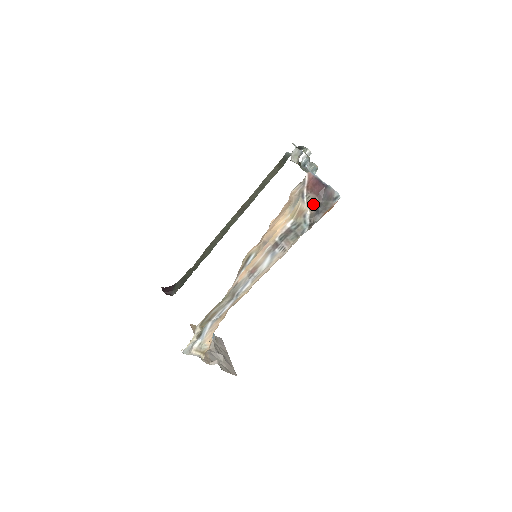
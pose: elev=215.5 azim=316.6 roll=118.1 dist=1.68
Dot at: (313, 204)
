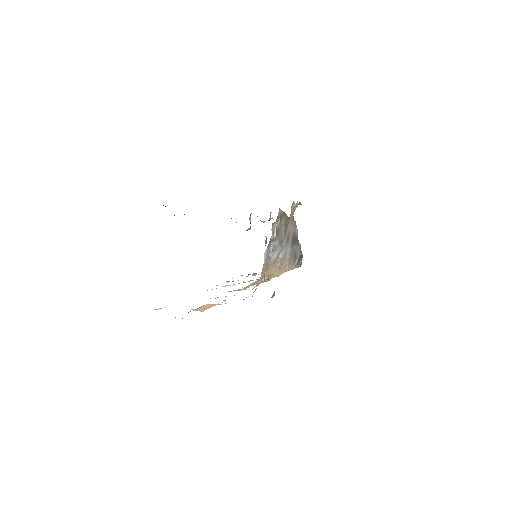
Dot at: occluded
